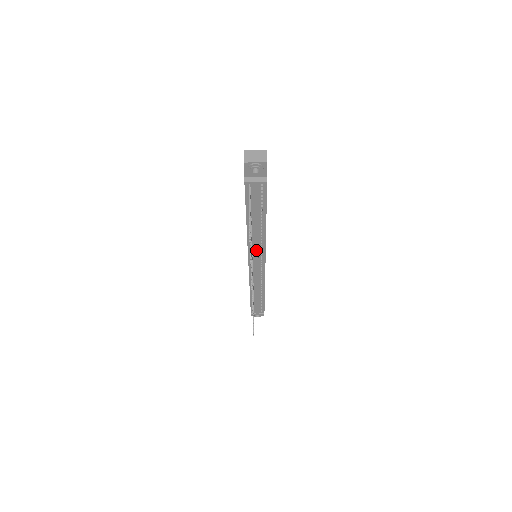
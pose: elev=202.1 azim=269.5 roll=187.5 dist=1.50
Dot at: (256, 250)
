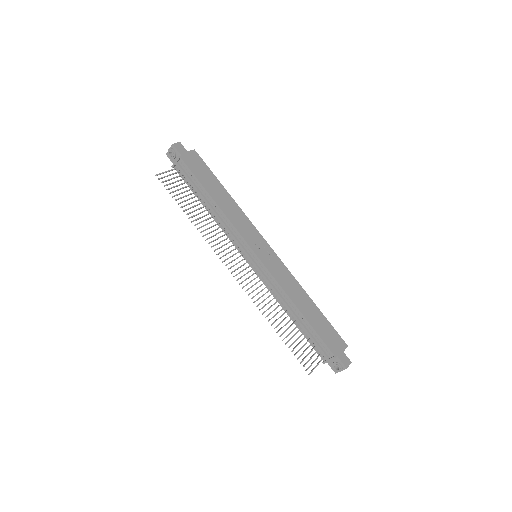
Dot at: (232, 237)
